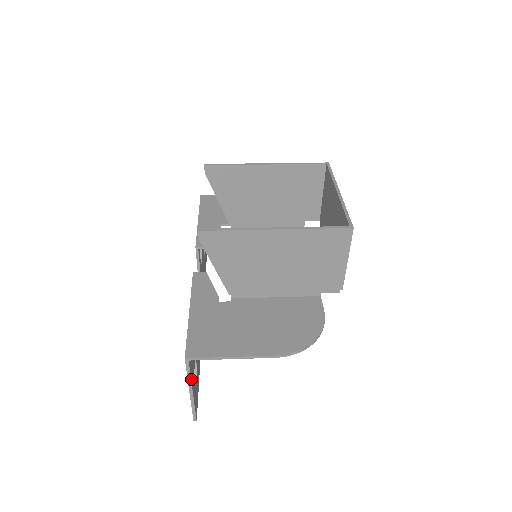
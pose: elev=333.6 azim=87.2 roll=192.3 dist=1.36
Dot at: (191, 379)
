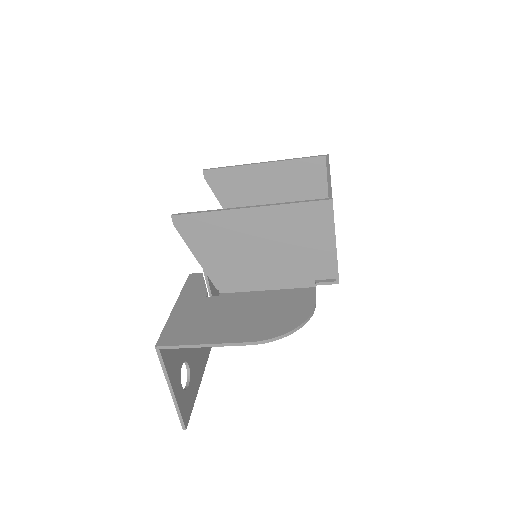
Dot at: (169, 374)
